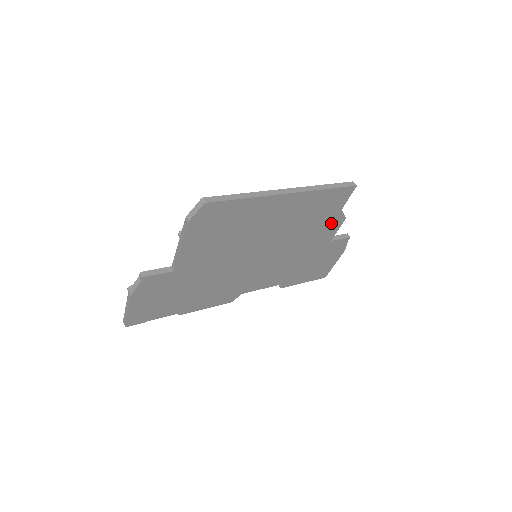
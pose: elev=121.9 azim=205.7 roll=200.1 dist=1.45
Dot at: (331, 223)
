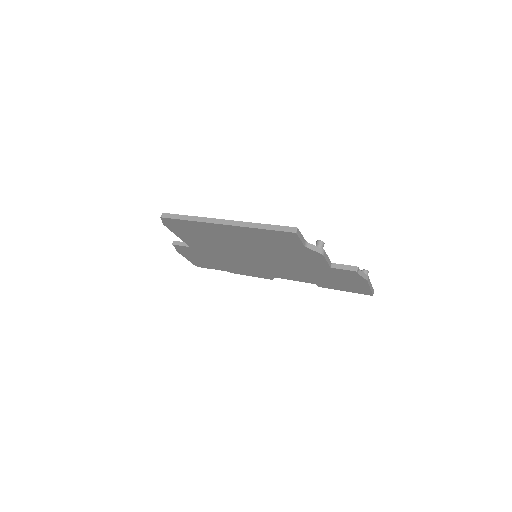
Dot at: (308, 254)
